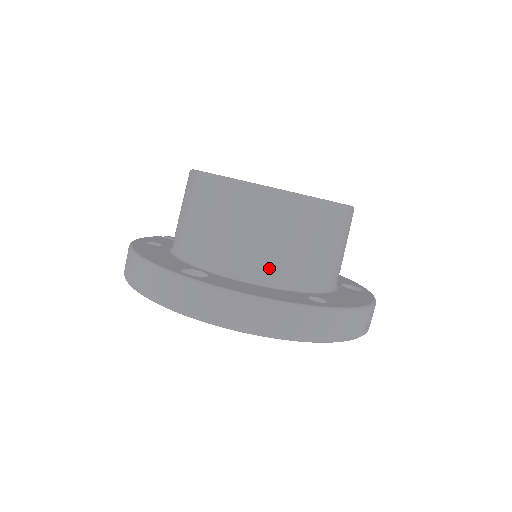
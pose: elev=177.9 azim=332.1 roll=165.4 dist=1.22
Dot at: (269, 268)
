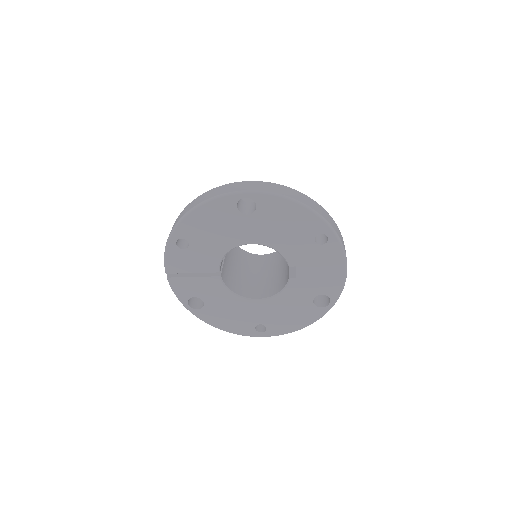
Dot at: occluded
